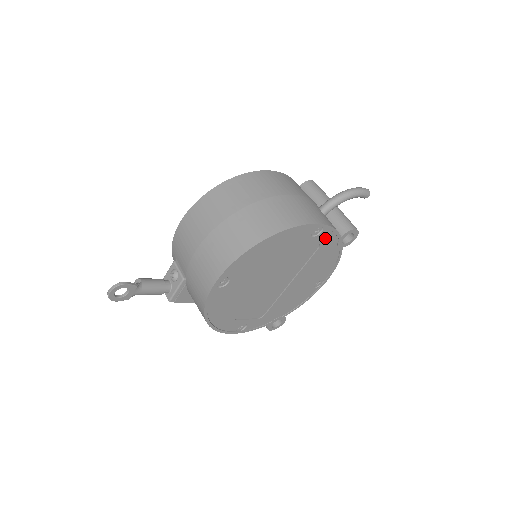
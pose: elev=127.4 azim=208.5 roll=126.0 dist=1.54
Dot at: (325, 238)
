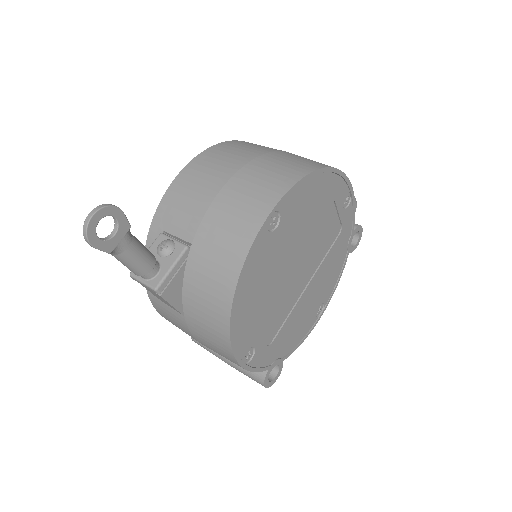
Dot at: (346, 221)
